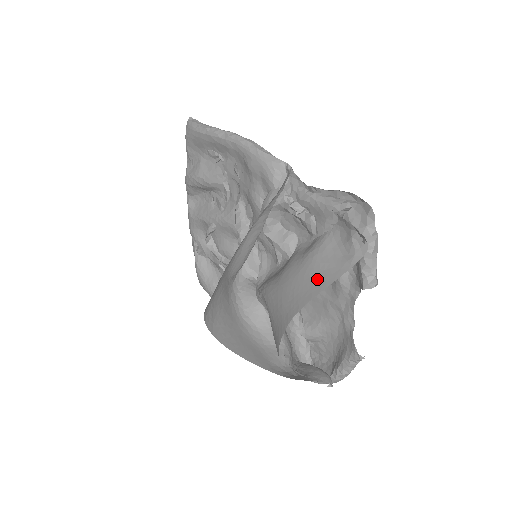
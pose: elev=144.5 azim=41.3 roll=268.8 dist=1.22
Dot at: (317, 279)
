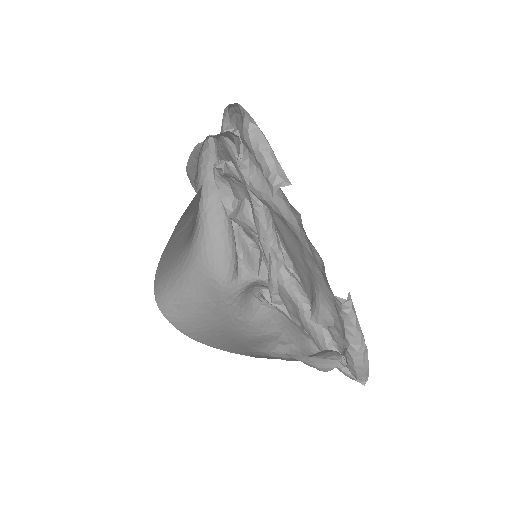
Dot at: occluded
